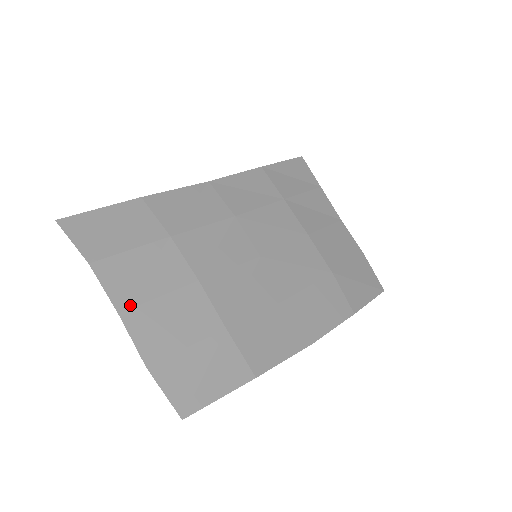
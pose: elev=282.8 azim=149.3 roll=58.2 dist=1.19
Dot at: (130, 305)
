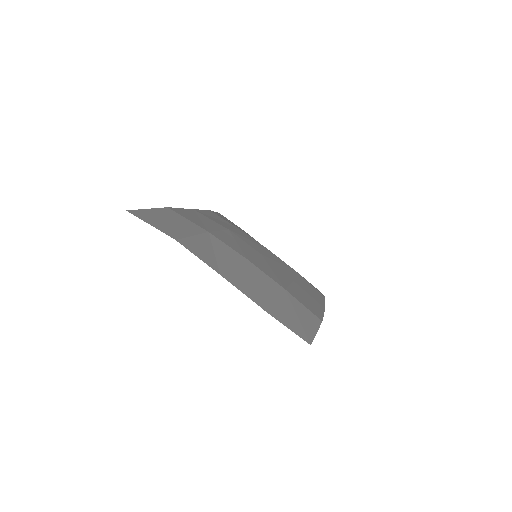
Dot at: (222, 270)
